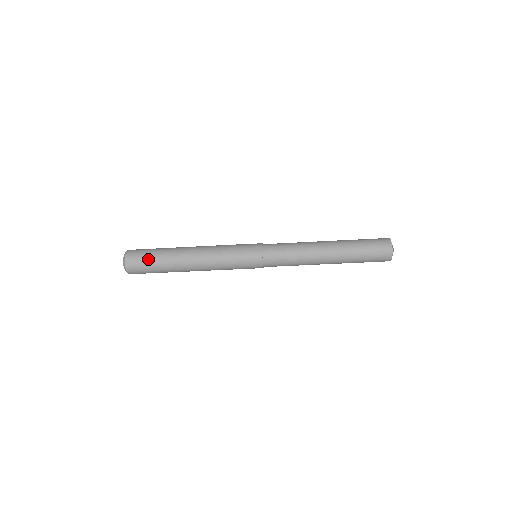
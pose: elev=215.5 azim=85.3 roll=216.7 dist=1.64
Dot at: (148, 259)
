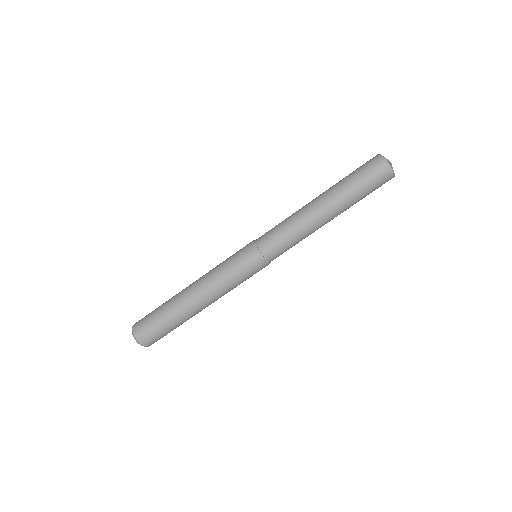
Dot at: occluded
